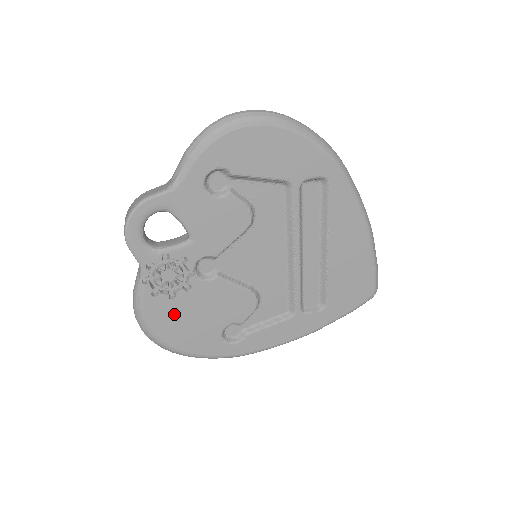
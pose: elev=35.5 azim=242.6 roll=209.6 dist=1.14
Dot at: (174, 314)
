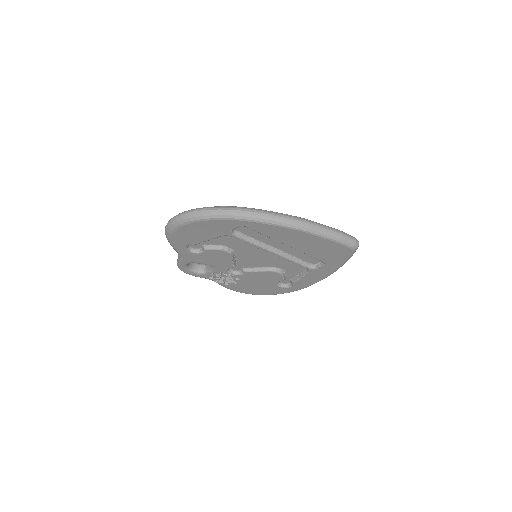
Dot at: (245, 287)
